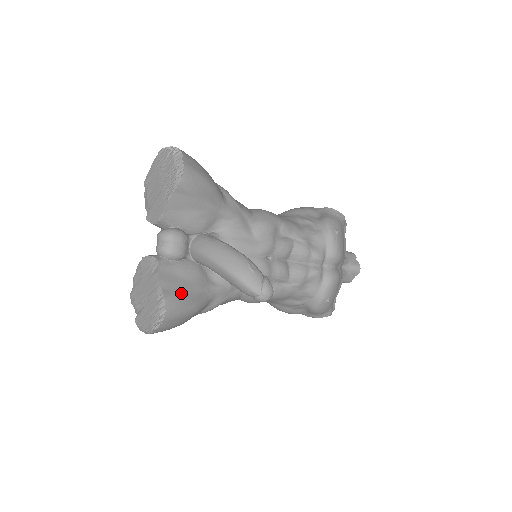
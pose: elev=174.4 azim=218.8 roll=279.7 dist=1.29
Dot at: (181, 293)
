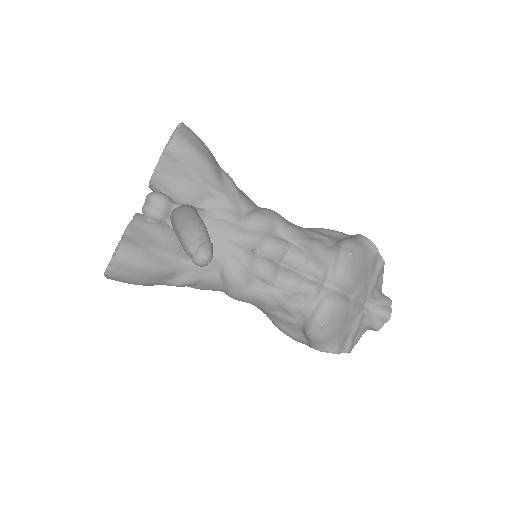
Dot at: (142, 246)
